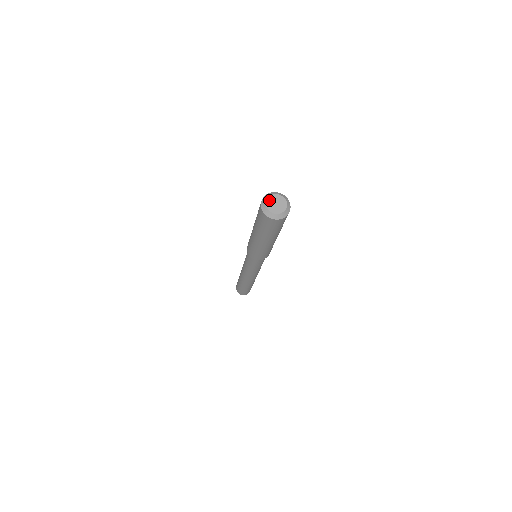
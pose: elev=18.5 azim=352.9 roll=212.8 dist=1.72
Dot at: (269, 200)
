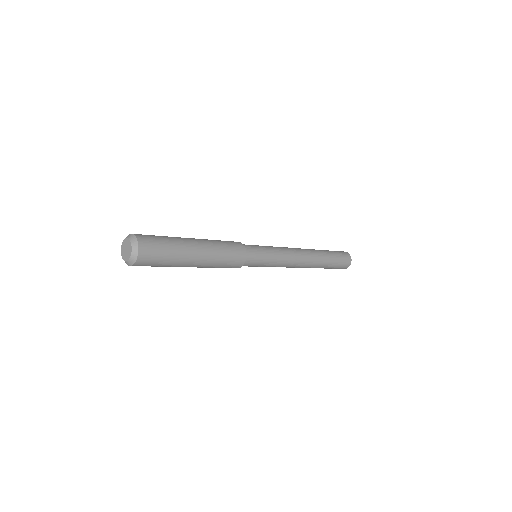
Dot at: (122, 253)
